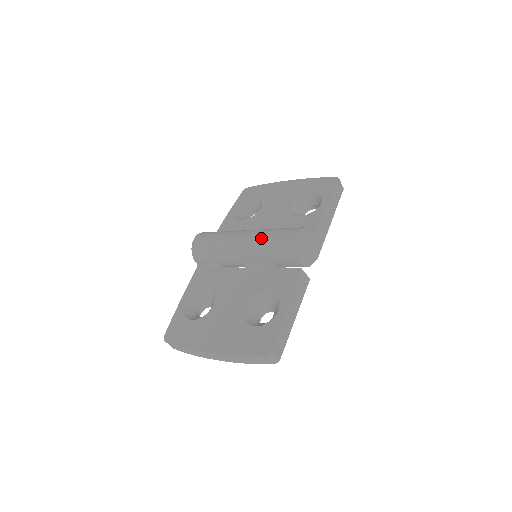
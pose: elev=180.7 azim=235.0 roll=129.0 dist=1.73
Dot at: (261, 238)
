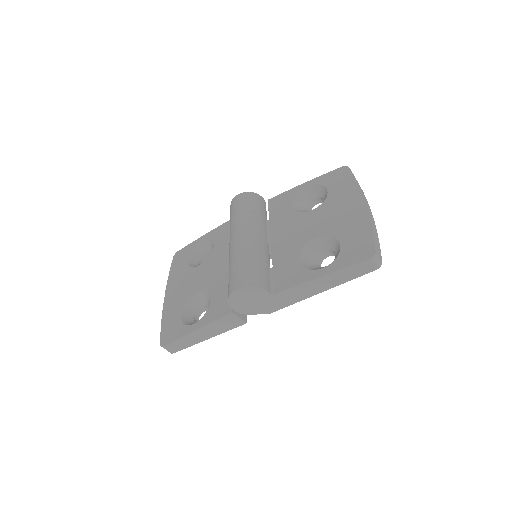
Dot at: (235, 256)
